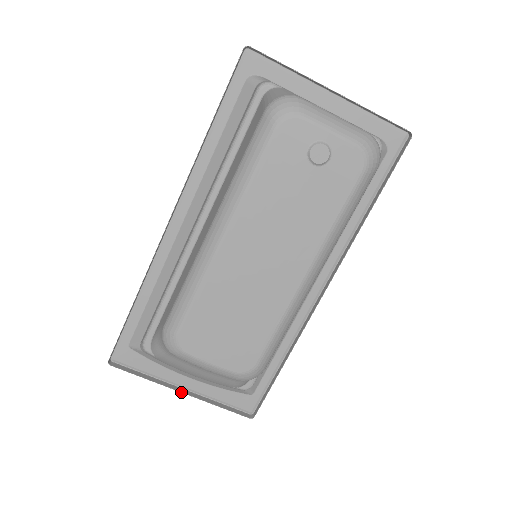
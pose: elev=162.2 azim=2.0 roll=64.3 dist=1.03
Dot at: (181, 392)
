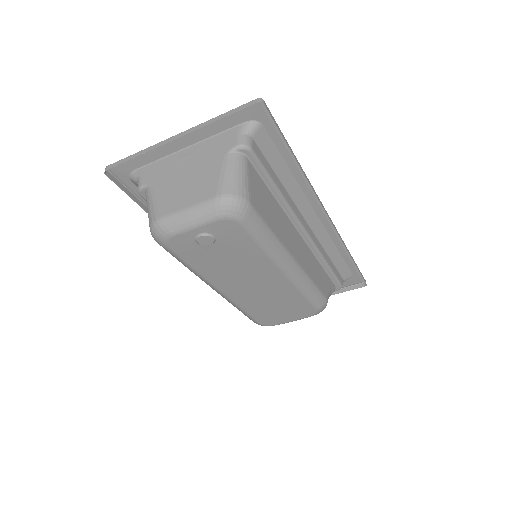
Dot at: occluded
